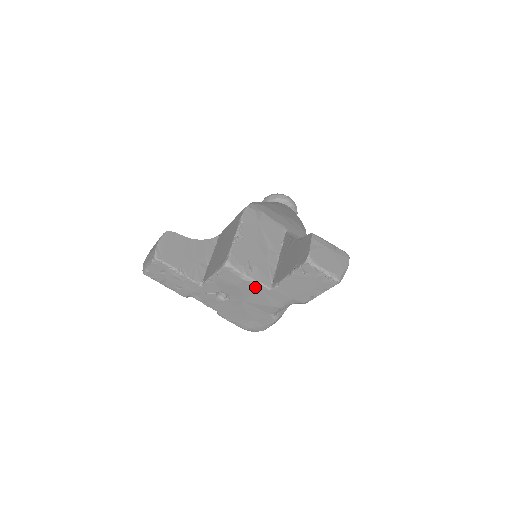
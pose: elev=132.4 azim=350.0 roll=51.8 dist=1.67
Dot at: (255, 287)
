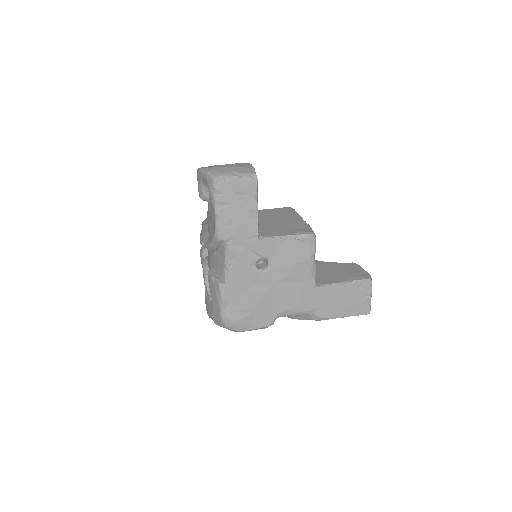
Dot at: (307, 275)
